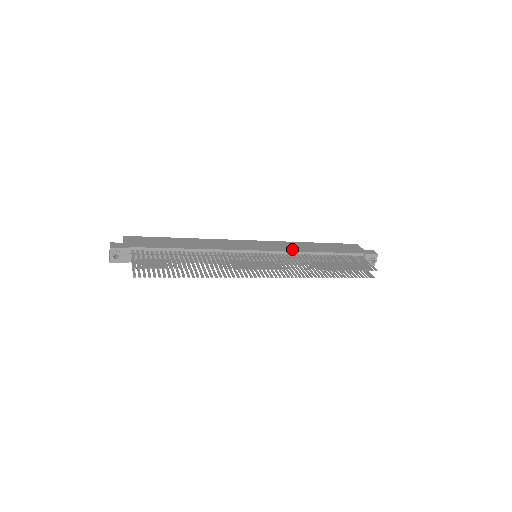
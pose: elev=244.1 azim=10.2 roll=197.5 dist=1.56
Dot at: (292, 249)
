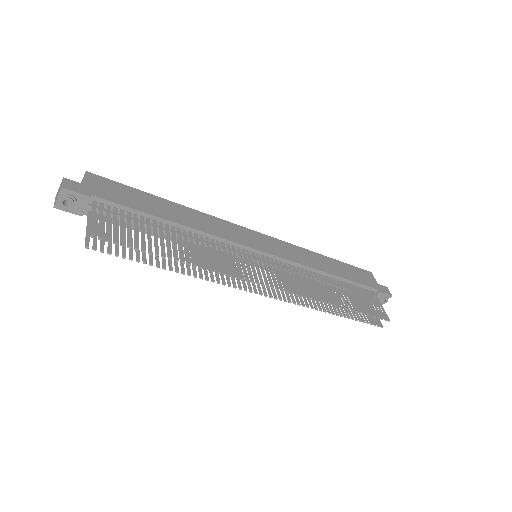
Dot at: (302, 260)
